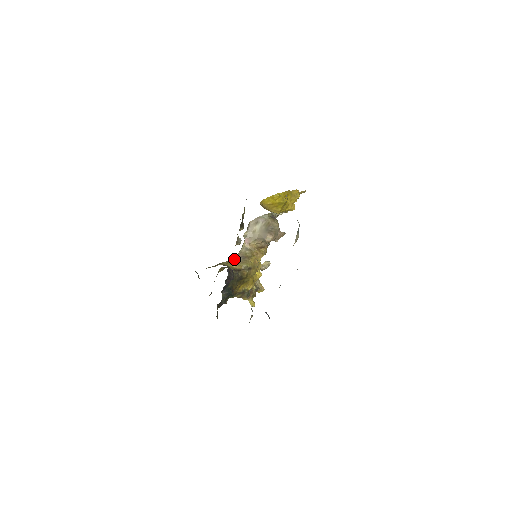
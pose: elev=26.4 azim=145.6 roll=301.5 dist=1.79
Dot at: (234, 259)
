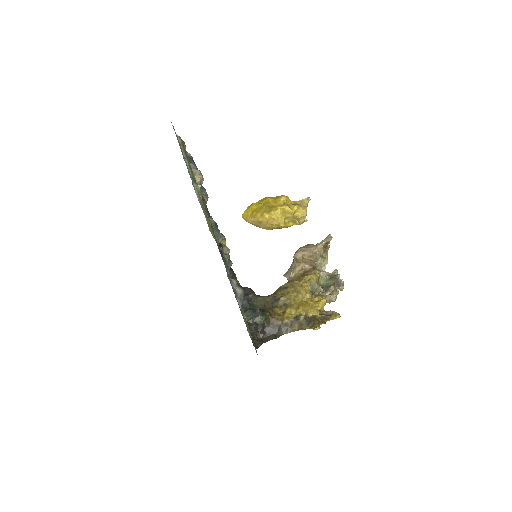
Dot at: occluded
